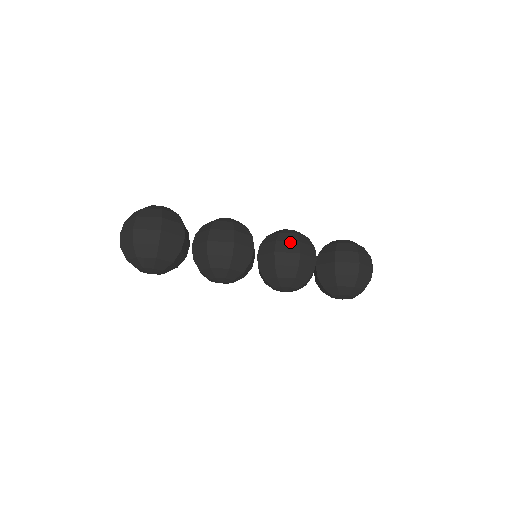
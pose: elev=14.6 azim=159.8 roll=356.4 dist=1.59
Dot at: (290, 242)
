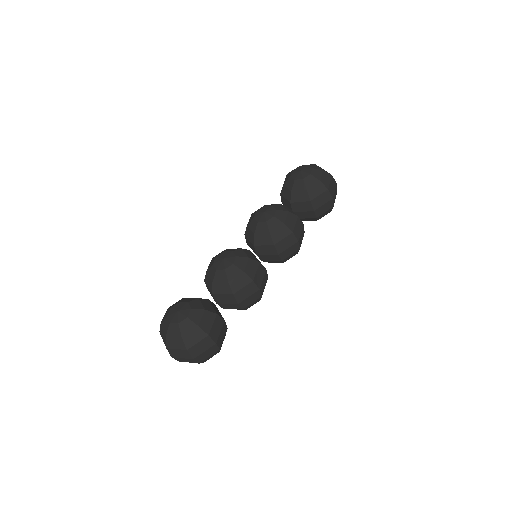
Dot at: (286, 238)
